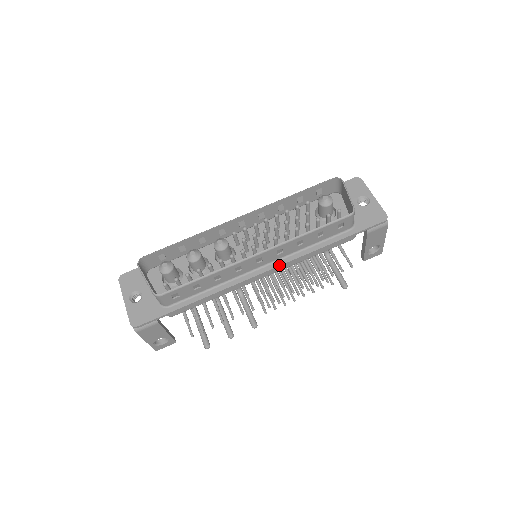
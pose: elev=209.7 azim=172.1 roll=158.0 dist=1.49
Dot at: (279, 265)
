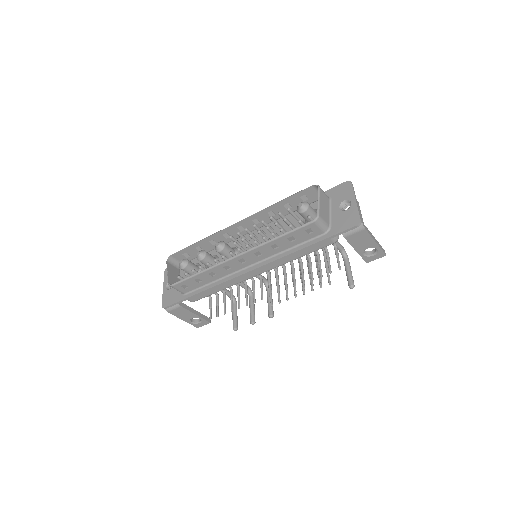
Dot at: (262, 265)
